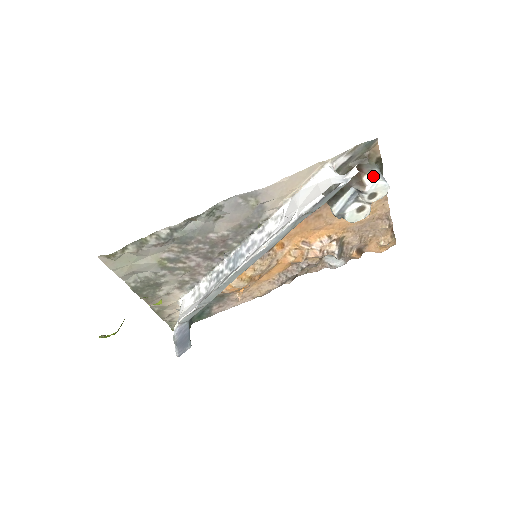
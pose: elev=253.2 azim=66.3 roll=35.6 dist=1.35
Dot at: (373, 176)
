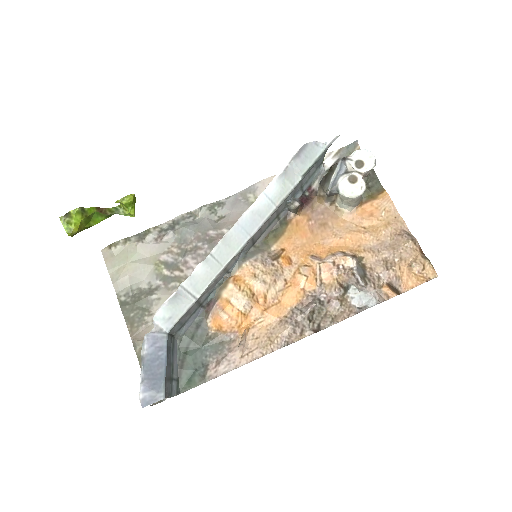
Dot at: occluded
